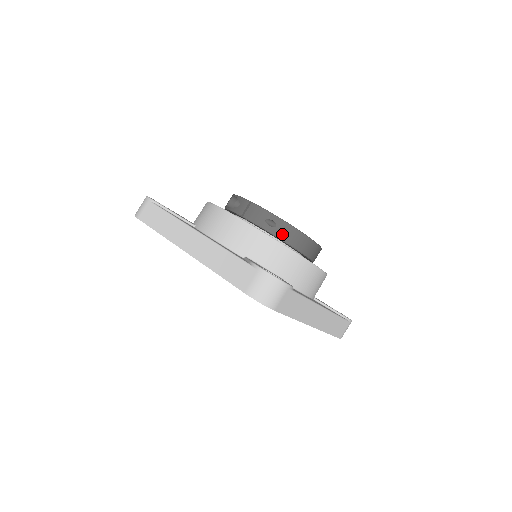
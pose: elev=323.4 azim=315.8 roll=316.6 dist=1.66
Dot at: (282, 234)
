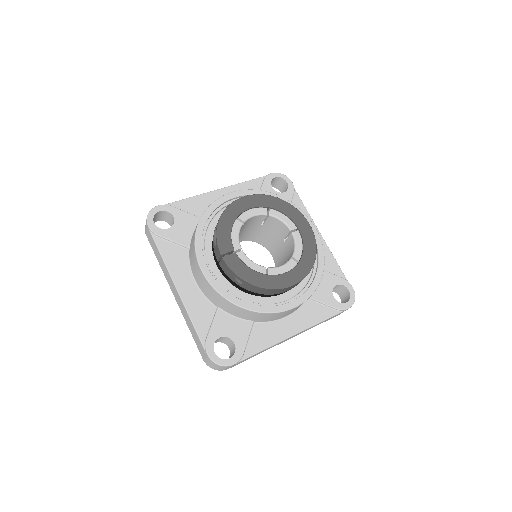
Dot at: (250, 289)
